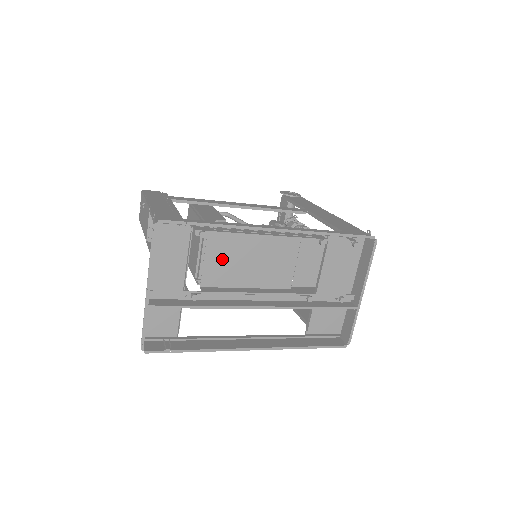
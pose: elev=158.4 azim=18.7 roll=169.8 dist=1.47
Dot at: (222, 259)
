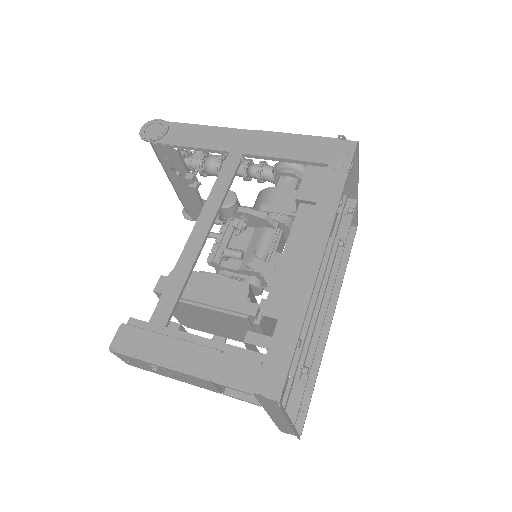
Dot at: occluded
